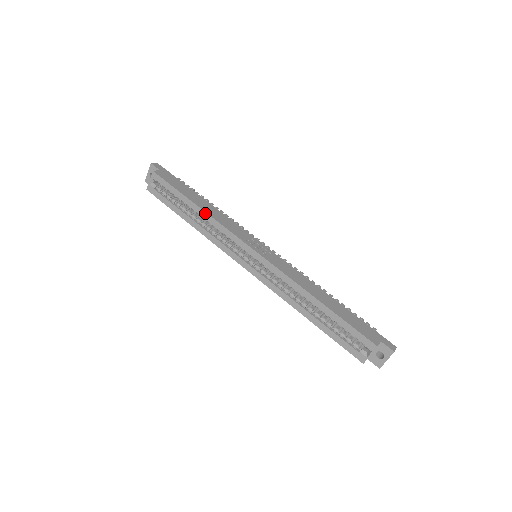
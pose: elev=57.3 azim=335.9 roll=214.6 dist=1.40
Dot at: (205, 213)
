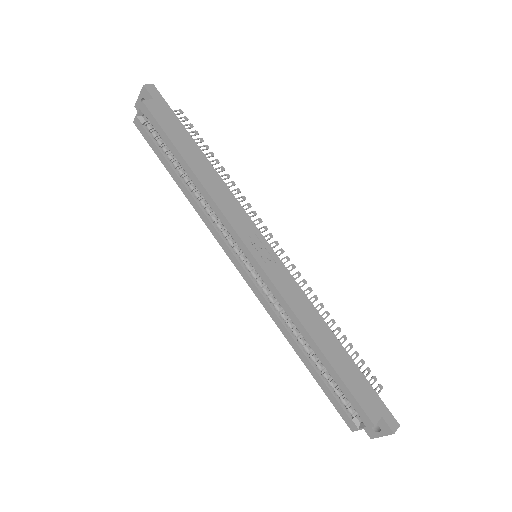
Dot at: (200, 184)
